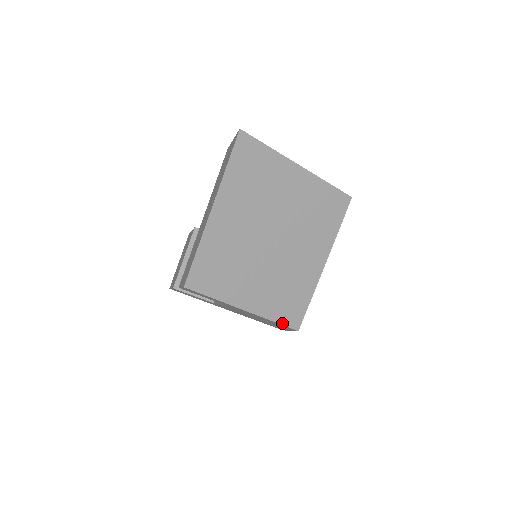
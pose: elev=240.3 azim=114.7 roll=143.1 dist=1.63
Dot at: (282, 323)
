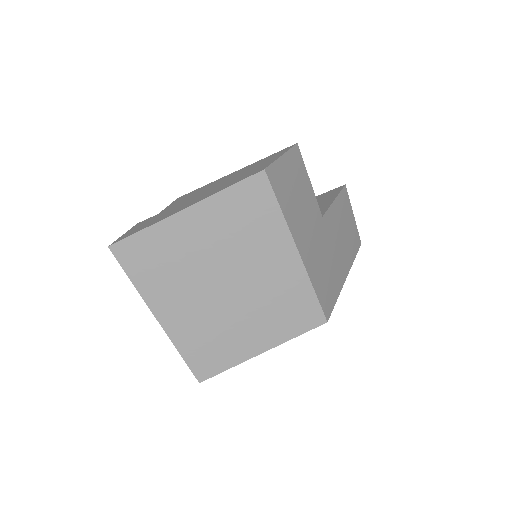
Dot at: (305, 331)
